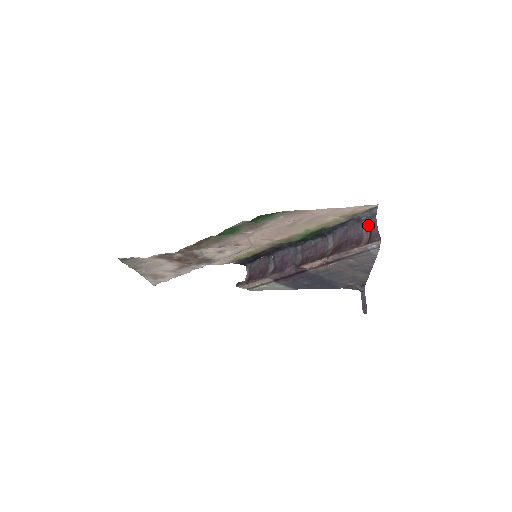
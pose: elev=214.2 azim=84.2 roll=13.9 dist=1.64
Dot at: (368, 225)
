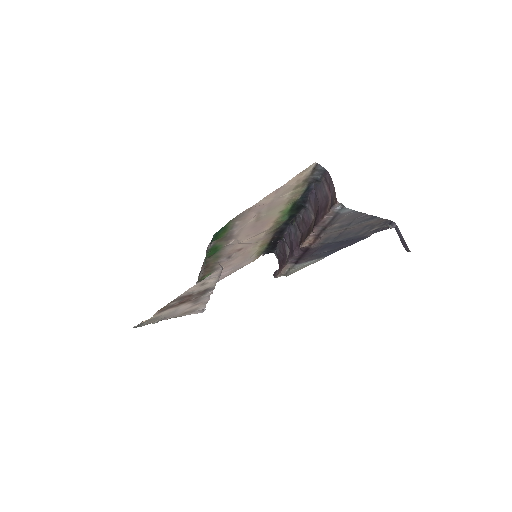
Dot at: (326, 183)
